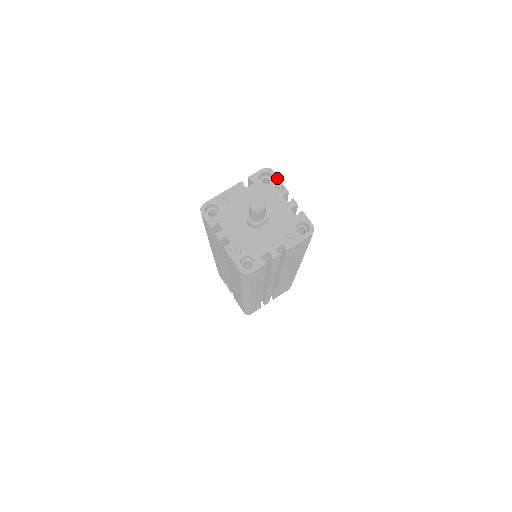
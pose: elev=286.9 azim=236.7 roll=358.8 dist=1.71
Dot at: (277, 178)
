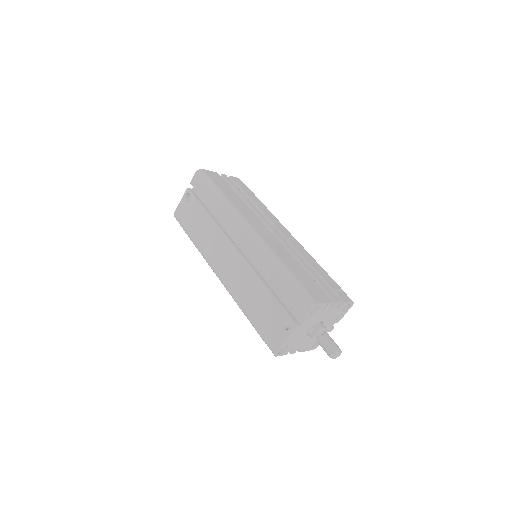
Dot at: (323, 304)
